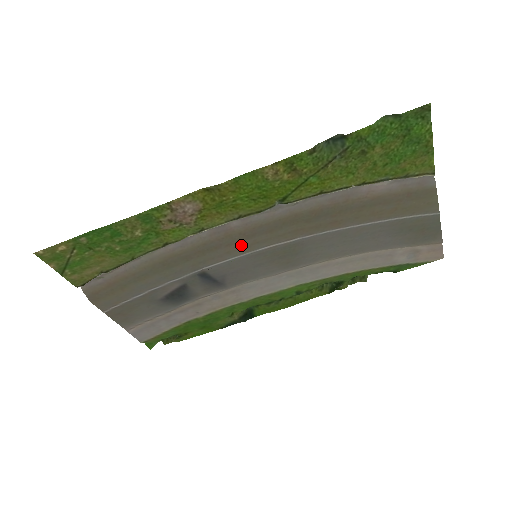
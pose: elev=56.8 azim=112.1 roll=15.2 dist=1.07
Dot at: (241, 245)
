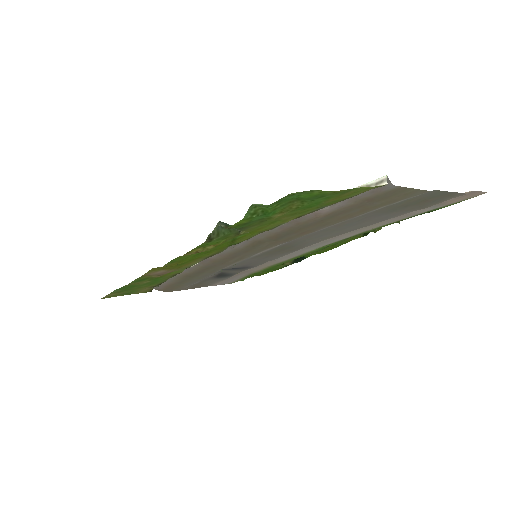
Dot at: (233, 260)
